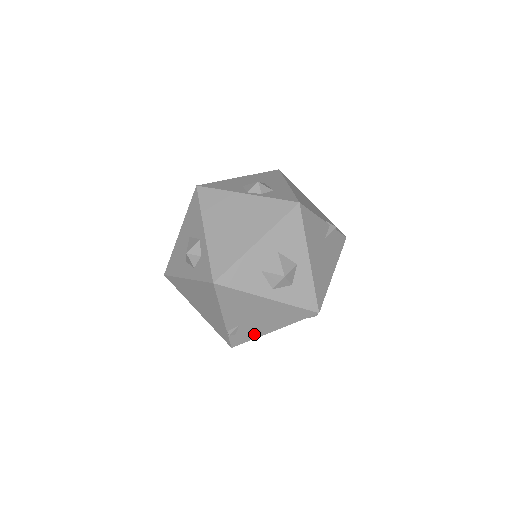
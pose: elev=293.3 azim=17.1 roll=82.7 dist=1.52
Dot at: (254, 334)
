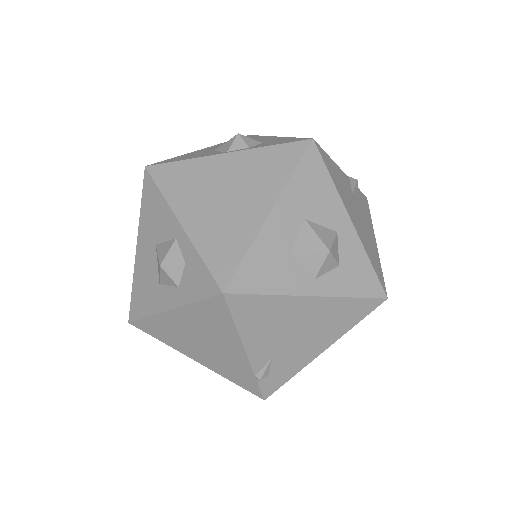
Dot at: (296, 366)
